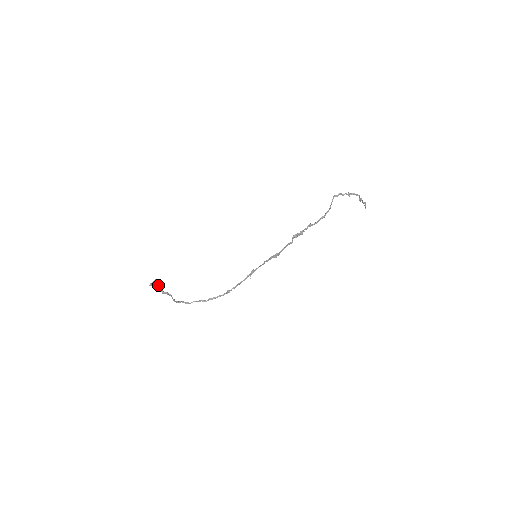
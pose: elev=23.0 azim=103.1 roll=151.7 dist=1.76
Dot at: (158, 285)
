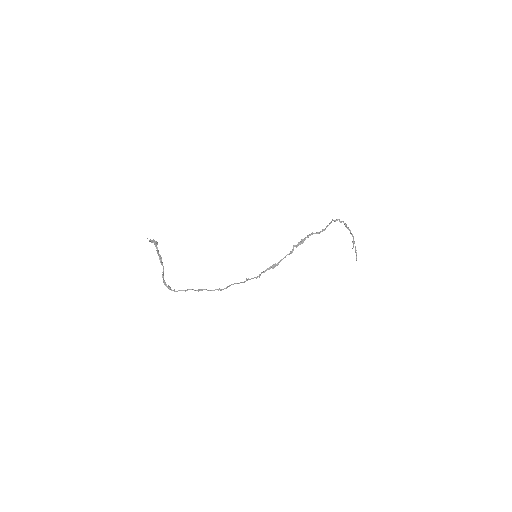
Dot at: (157, 243)
